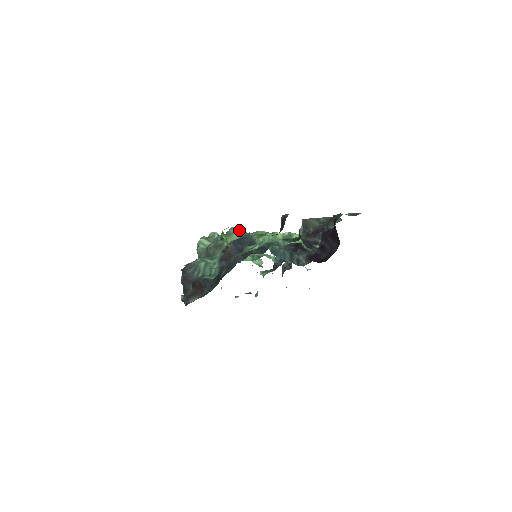
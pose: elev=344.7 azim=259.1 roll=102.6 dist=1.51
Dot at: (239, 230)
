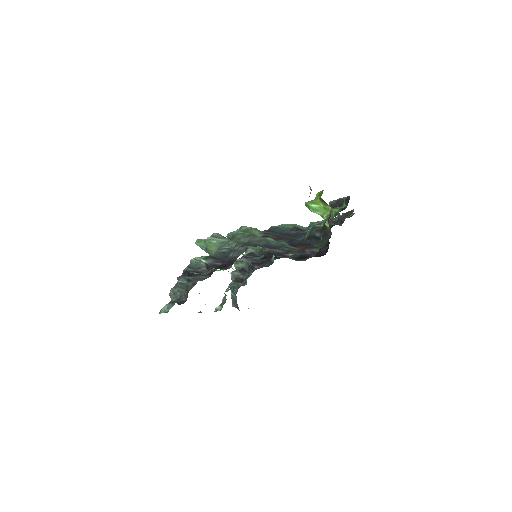
Dot at: (252, 228)
